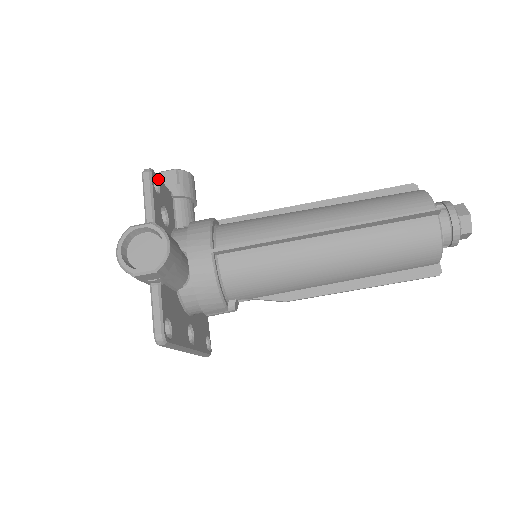
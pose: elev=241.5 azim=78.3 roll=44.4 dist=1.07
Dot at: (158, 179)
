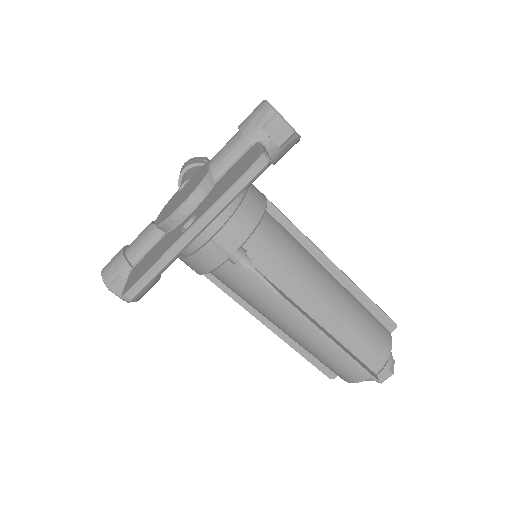
Dot at: occluded
